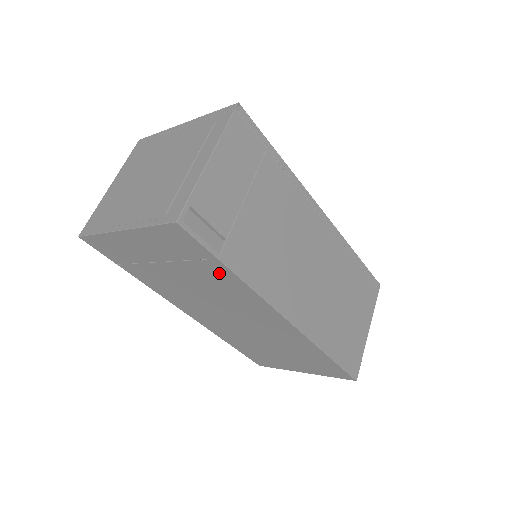
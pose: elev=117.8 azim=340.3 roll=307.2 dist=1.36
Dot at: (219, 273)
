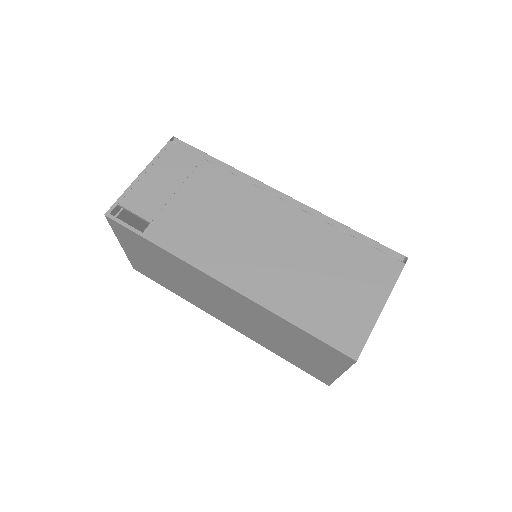
Dot at: (159, 252)
